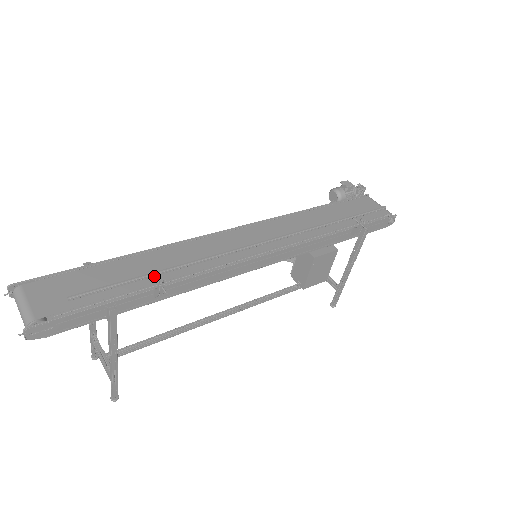
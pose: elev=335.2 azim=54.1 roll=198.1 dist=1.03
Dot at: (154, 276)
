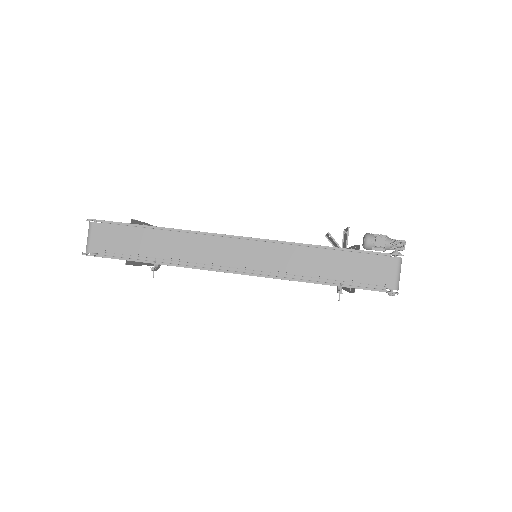
Dot at: (155, 260)
